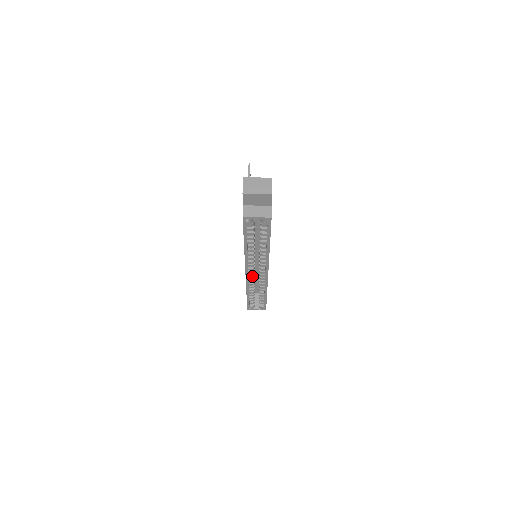
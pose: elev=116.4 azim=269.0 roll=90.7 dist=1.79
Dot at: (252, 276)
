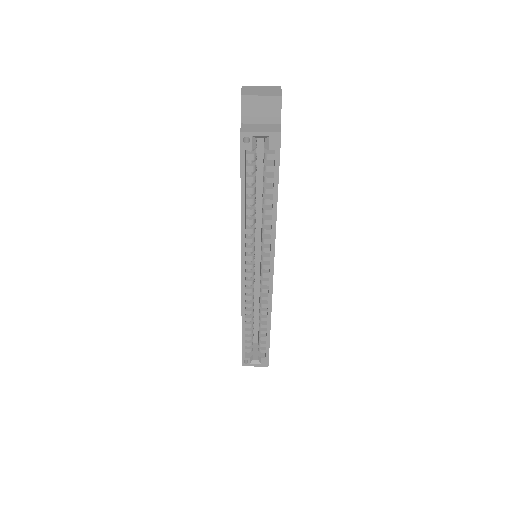
Dot at: (250, 284)
